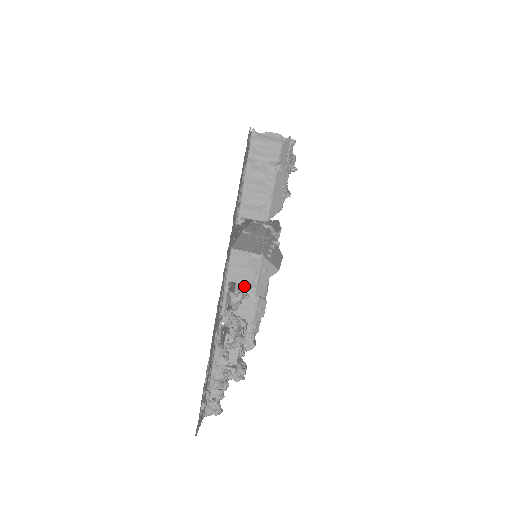
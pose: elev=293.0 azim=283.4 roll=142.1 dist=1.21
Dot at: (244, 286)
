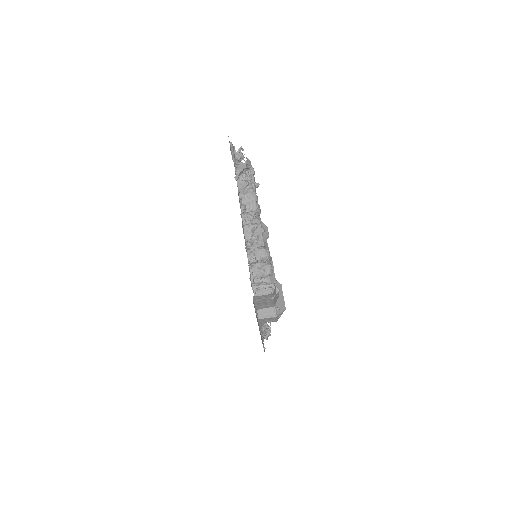
Dot at: occluded
